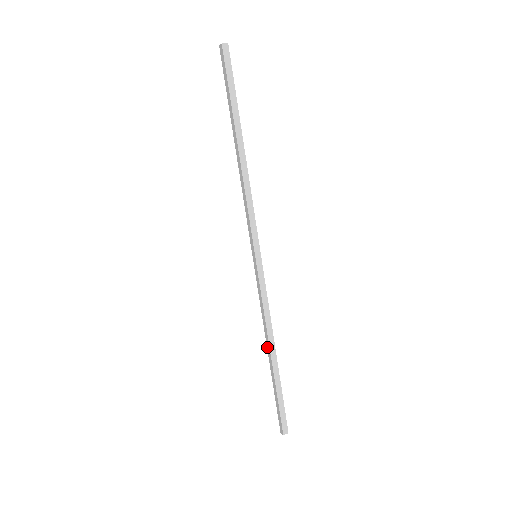
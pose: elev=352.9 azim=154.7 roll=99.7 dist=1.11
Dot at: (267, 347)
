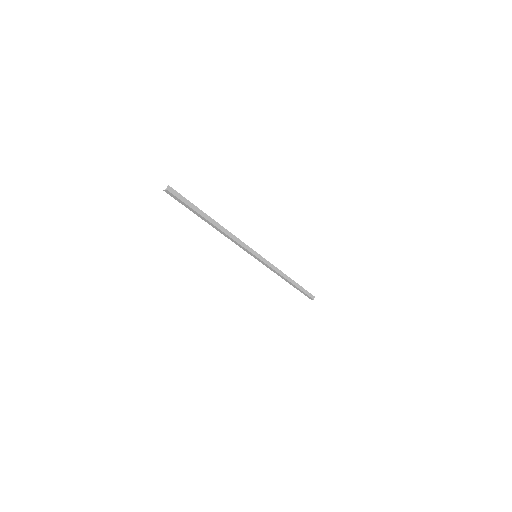
Dot at: (285, 280)
